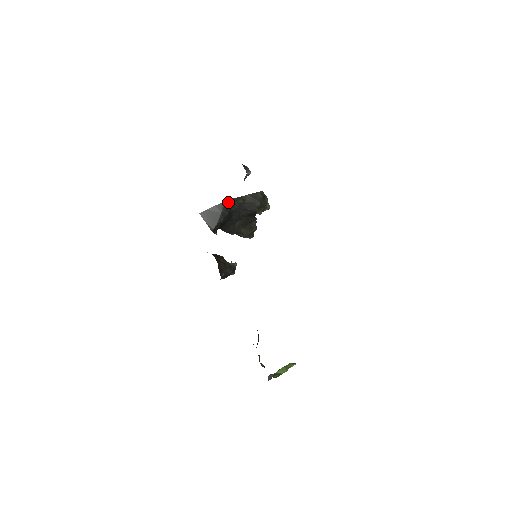
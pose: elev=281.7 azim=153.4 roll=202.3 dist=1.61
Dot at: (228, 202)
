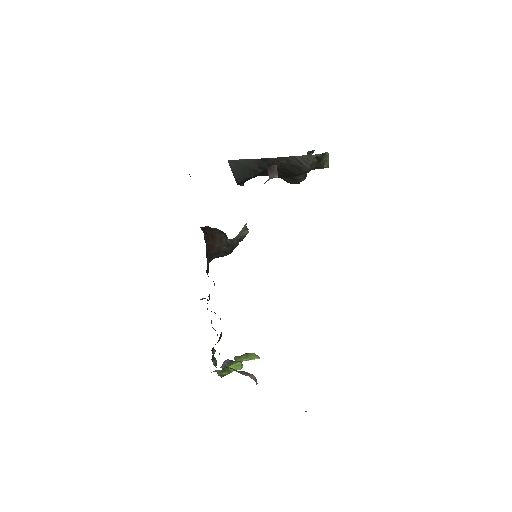
Dot at: (266, 160)
